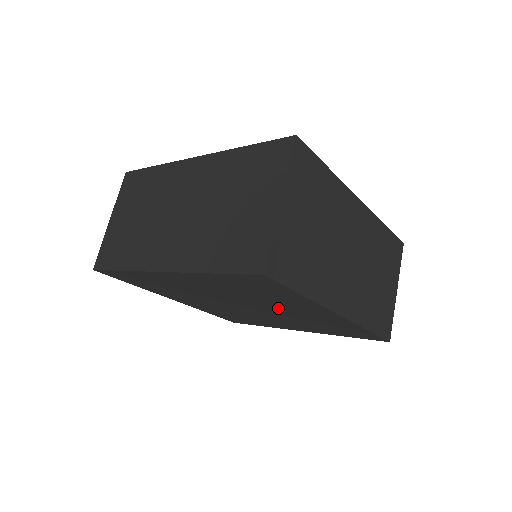
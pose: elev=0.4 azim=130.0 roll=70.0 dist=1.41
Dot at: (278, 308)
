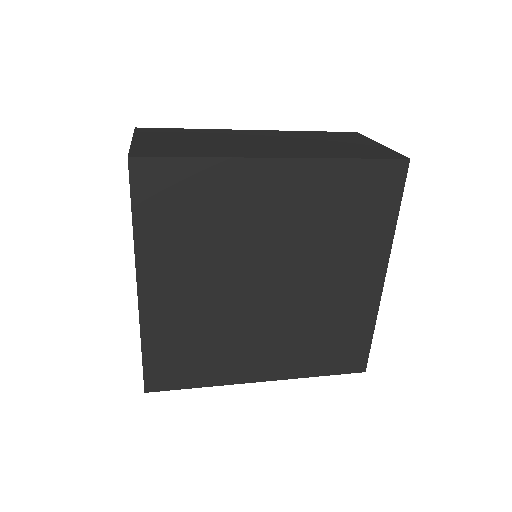
Dot at: (322, 274)
